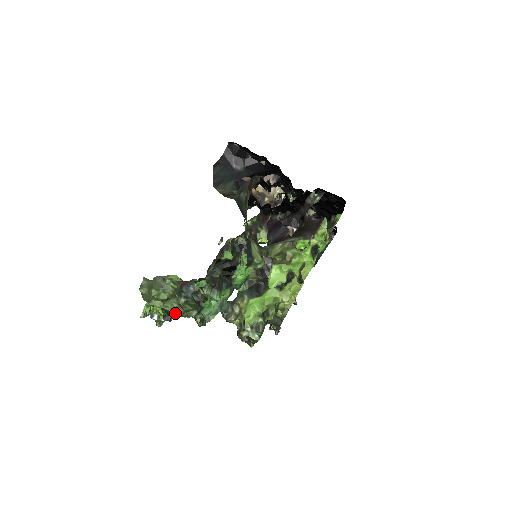
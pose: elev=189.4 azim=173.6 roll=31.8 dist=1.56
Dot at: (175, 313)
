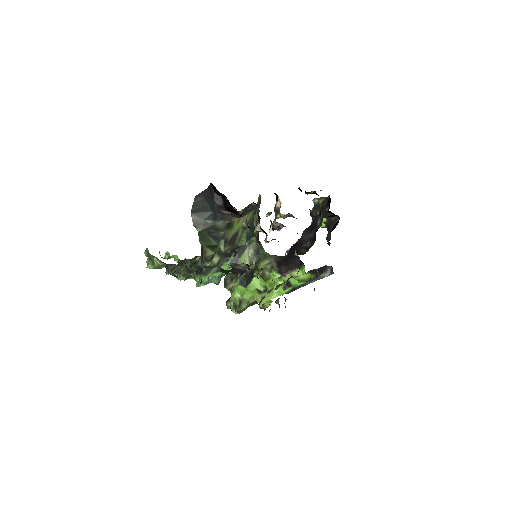
Dot at: occluded
